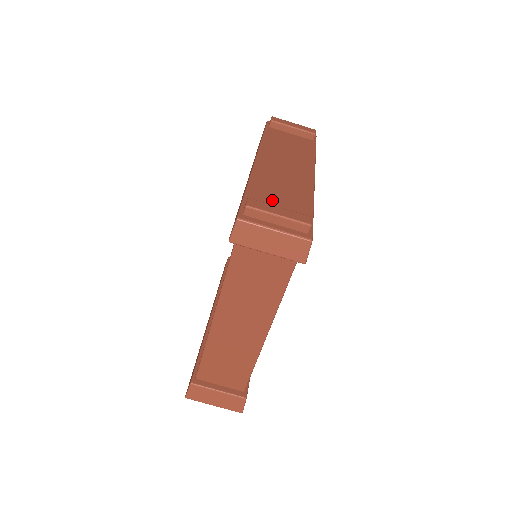
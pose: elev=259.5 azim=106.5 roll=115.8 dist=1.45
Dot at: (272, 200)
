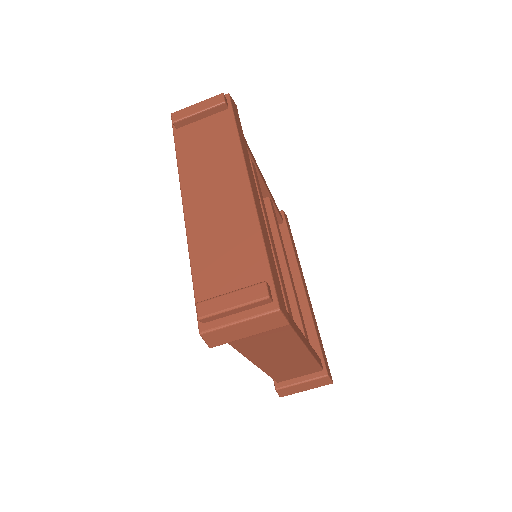
Dot at: (221, 272)
